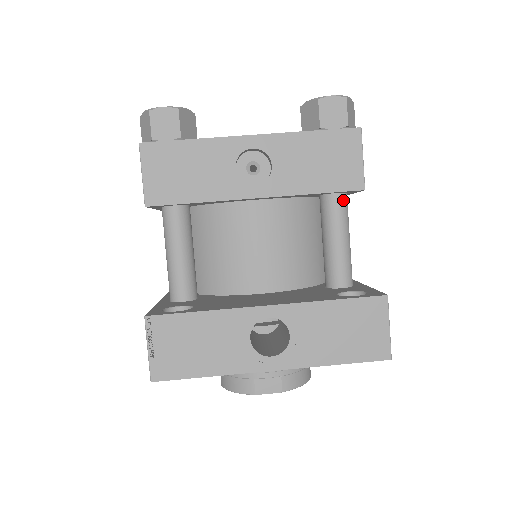
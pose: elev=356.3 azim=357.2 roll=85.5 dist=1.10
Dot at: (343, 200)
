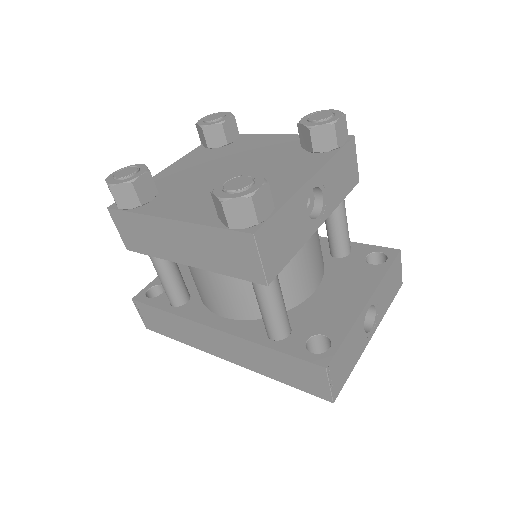
Dot at: occluded
